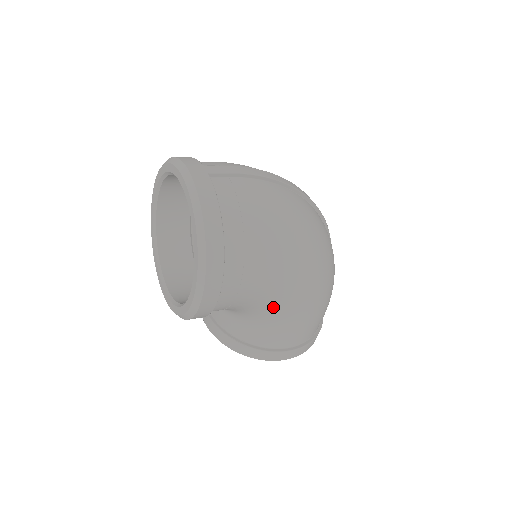
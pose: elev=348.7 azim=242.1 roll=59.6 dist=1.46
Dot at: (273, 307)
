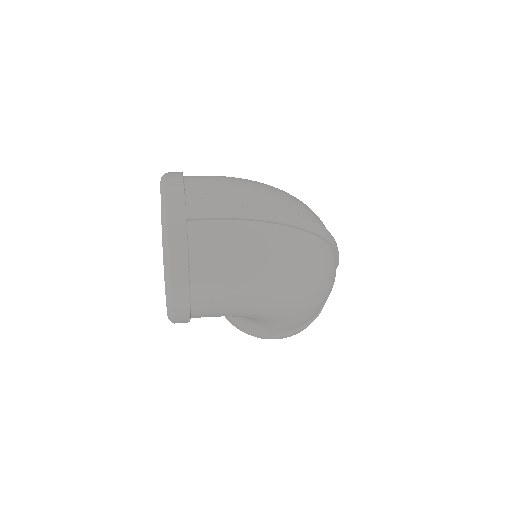
Dot at: (252, 318)
